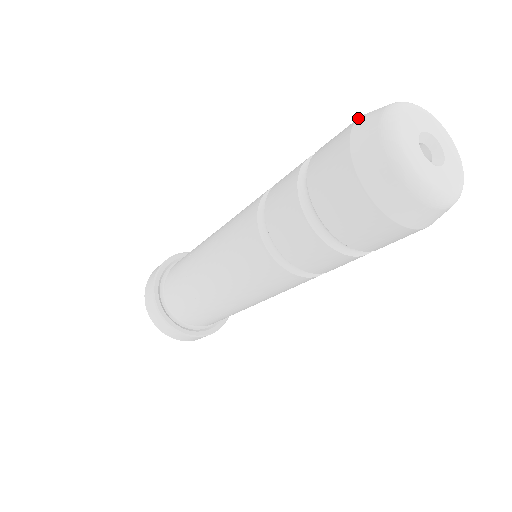
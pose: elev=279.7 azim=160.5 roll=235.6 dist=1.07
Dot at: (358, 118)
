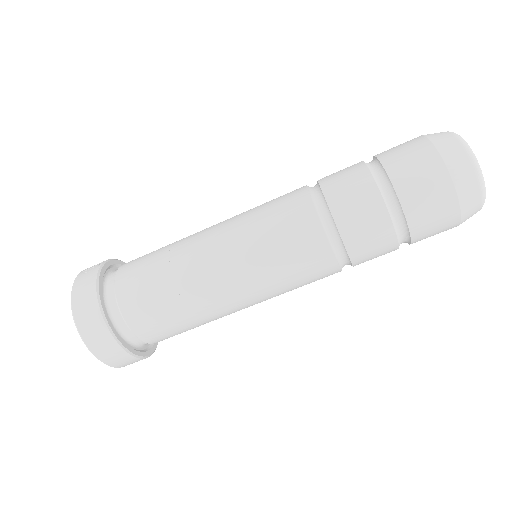
Dot at: (433, 143)
